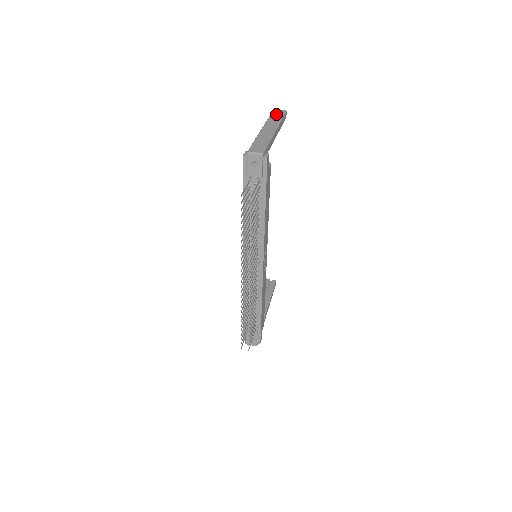
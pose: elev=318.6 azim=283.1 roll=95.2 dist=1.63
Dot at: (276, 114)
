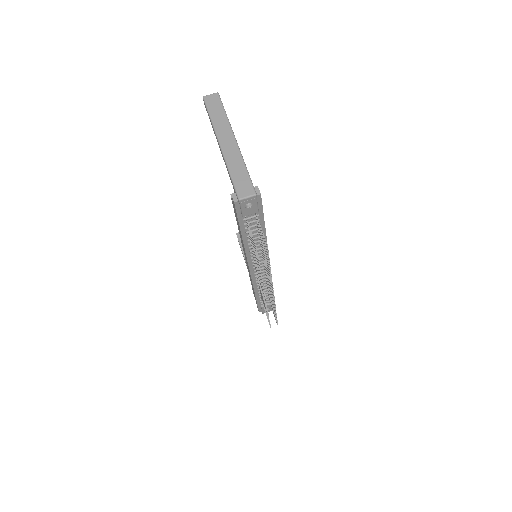
Dot at: (213, 106)
